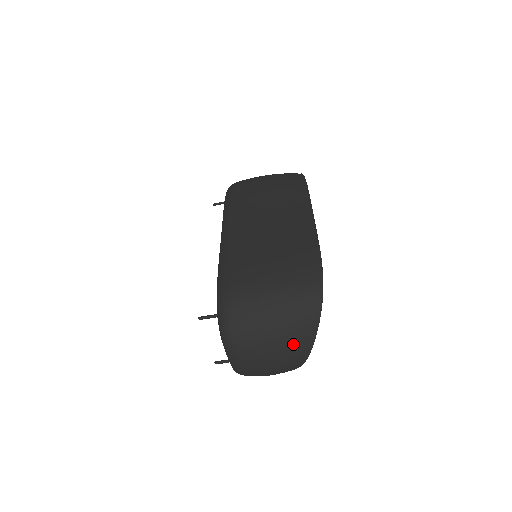
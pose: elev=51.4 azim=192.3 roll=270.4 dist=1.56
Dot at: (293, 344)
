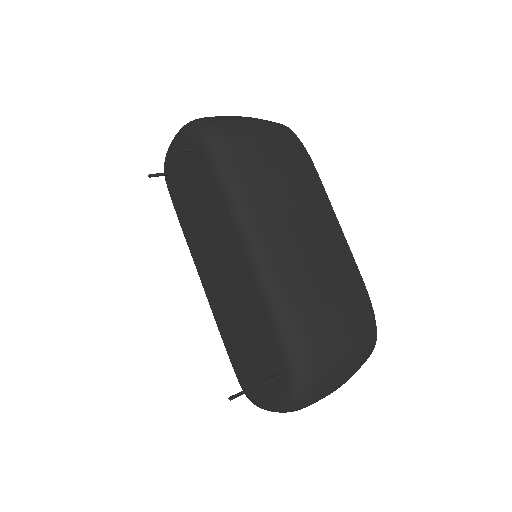
Dot at: occluded
